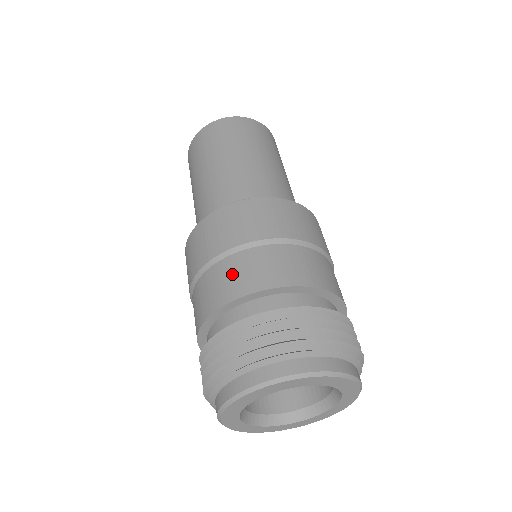
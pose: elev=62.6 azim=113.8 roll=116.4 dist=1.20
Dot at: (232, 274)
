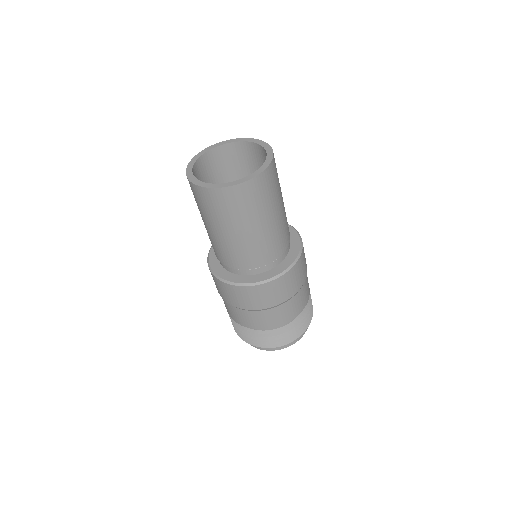
Dot at: (254, 319)
